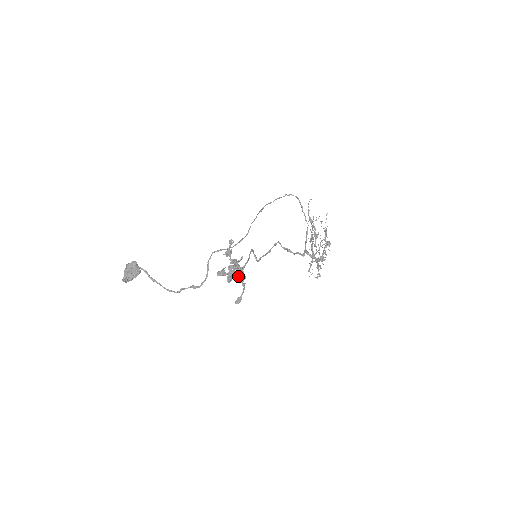
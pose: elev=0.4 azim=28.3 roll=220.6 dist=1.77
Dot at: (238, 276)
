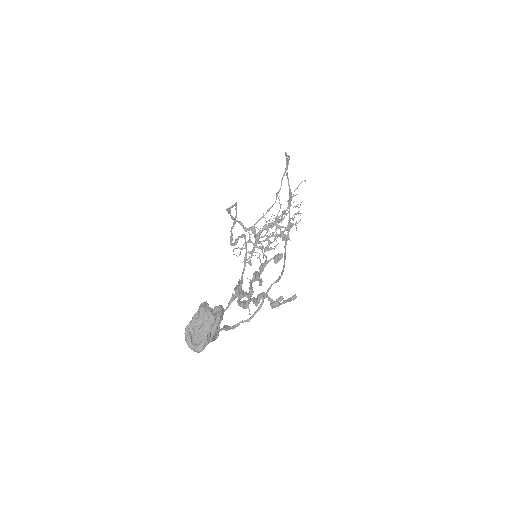
Dot at: occluded
